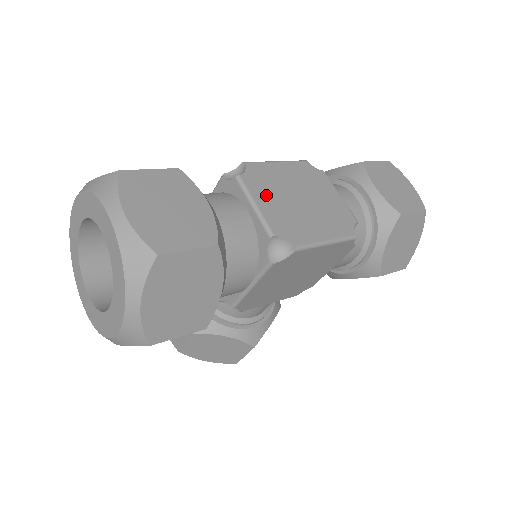
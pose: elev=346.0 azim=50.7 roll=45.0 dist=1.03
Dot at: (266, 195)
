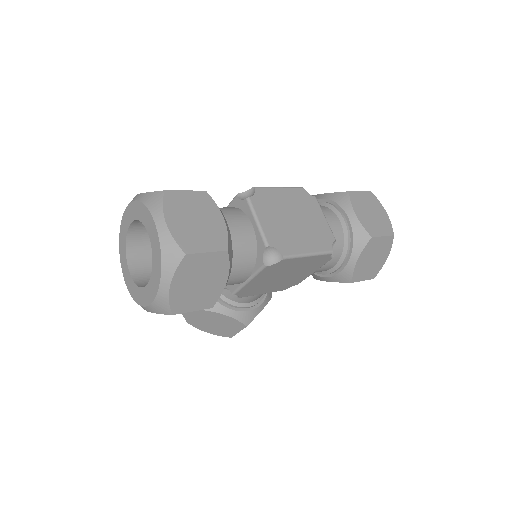
Dot at: (267, 214)
